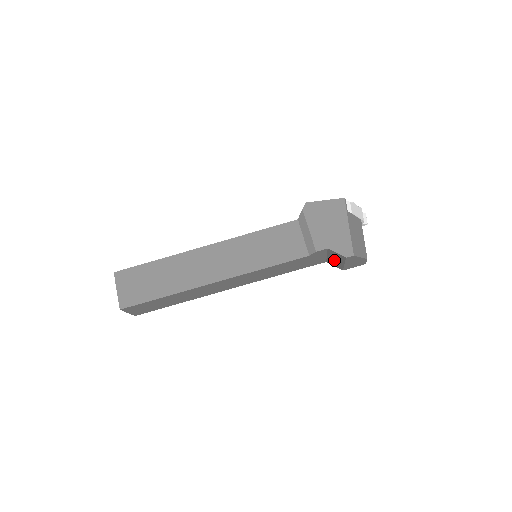
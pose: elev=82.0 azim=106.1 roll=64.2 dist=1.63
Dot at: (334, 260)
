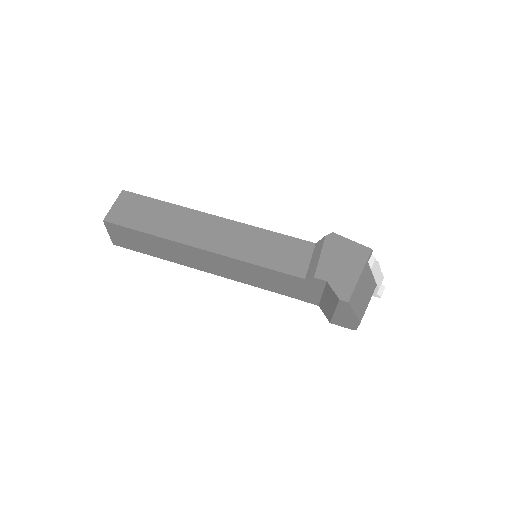
Dot at: (327, 303)
